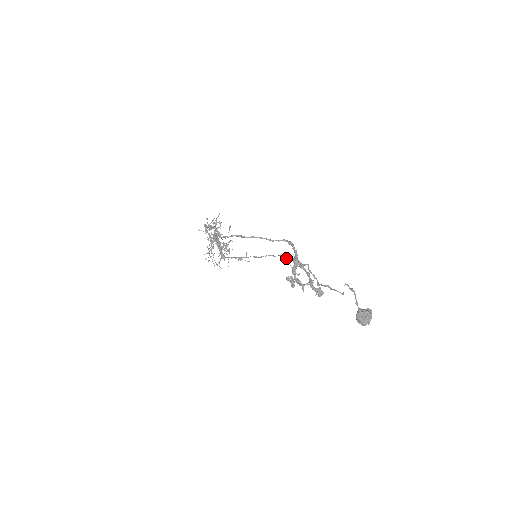
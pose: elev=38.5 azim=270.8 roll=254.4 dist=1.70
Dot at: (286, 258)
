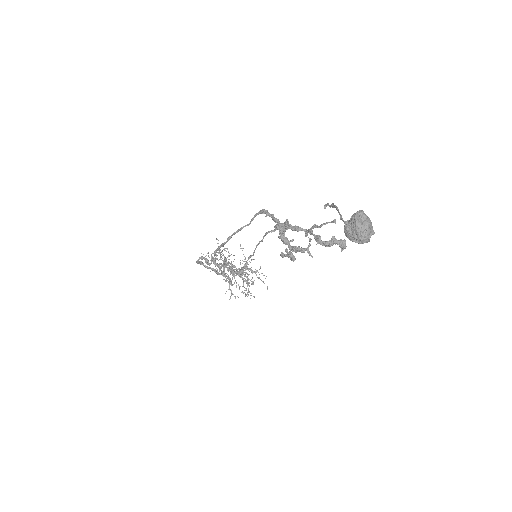
Dot at: occluded
